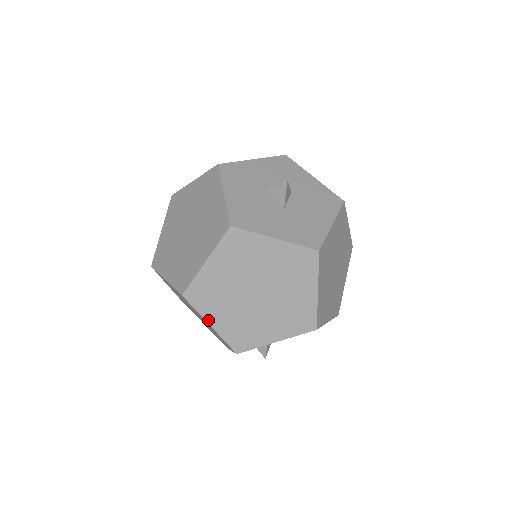
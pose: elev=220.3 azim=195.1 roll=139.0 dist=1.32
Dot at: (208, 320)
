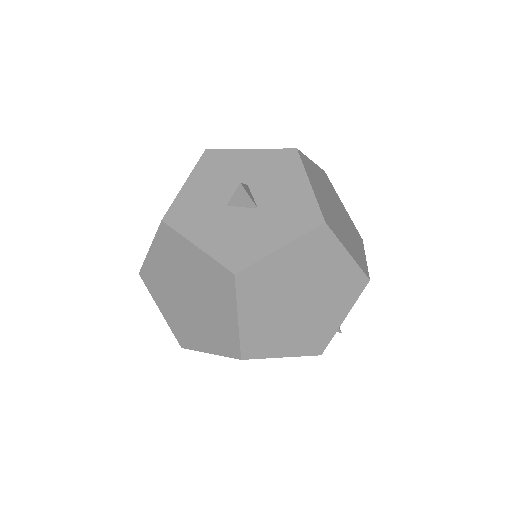
Dot at: (278, 356)
